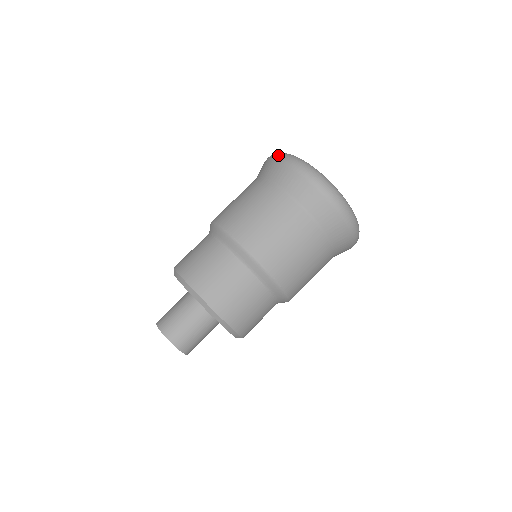
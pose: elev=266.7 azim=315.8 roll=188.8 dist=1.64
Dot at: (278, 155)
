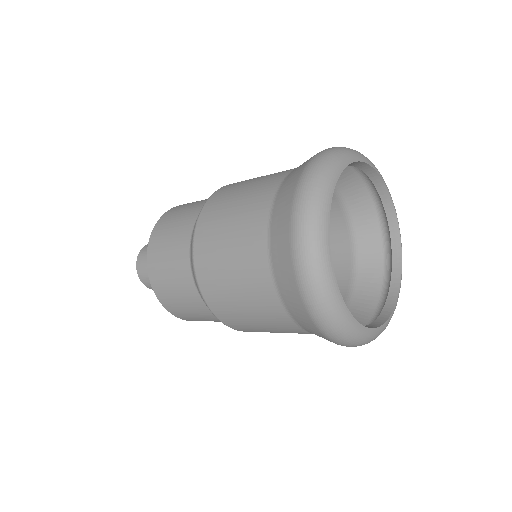
Dot at: (305, 184)
